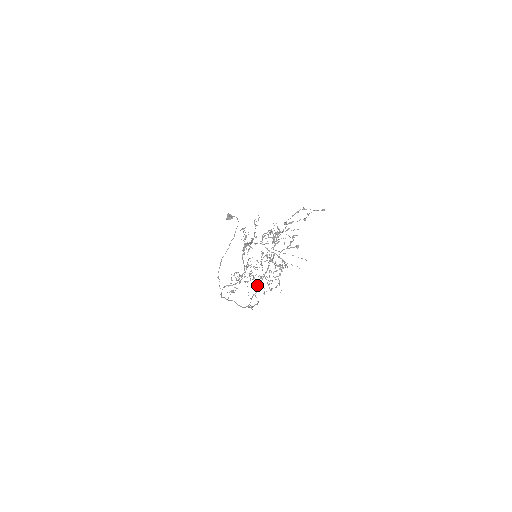
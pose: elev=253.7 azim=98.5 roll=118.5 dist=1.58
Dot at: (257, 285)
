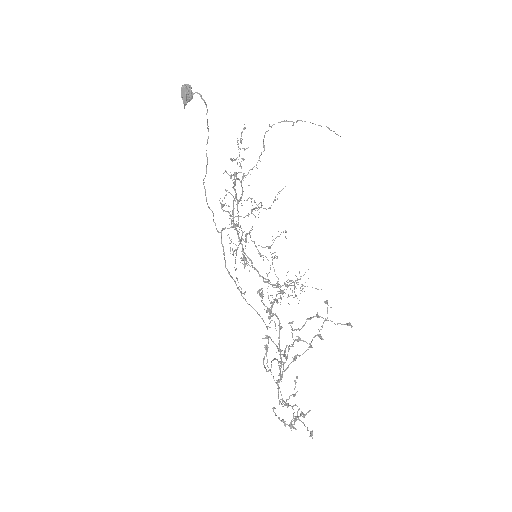
Dot at: (267, 259)
